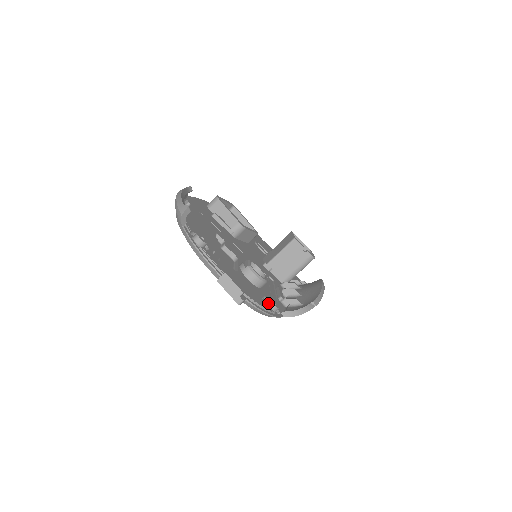
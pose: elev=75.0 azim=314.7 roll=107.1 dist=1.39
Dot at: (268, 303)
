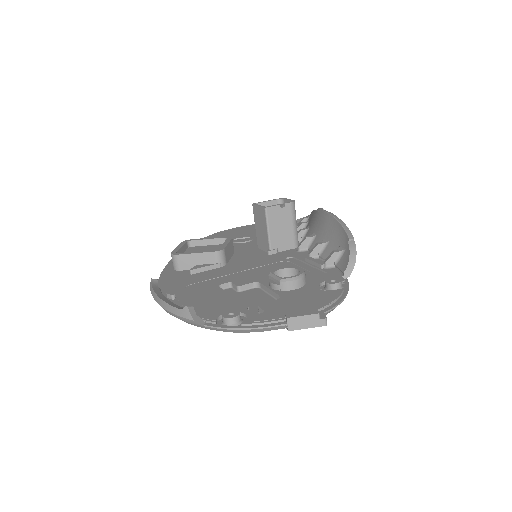
Dot at: (330, 287)
